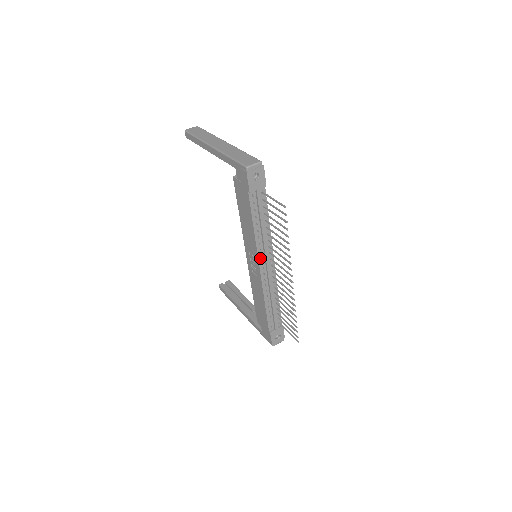
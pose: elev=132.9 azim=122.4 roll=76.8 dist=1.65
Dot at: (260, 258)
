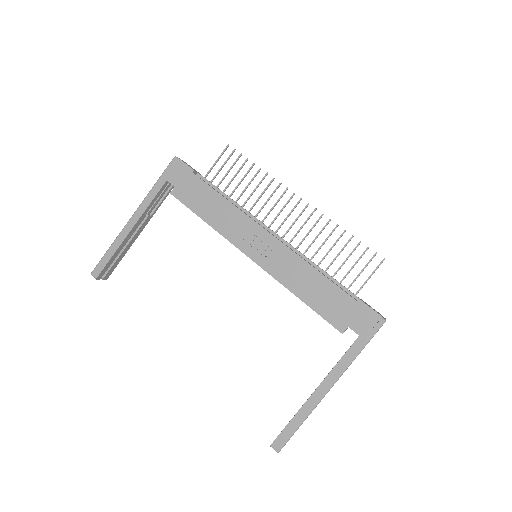
Dot at: (258, 224)
